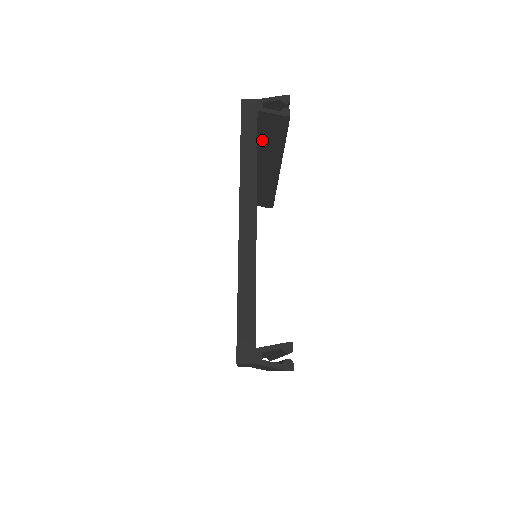
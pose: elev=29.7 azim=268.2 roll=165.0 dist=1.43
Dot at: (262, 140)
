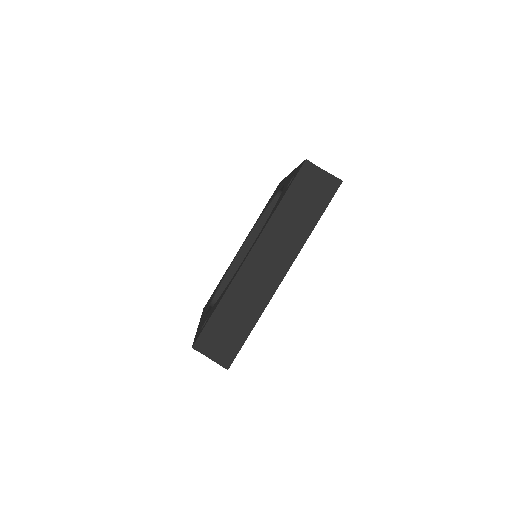
Dot at: occluded
